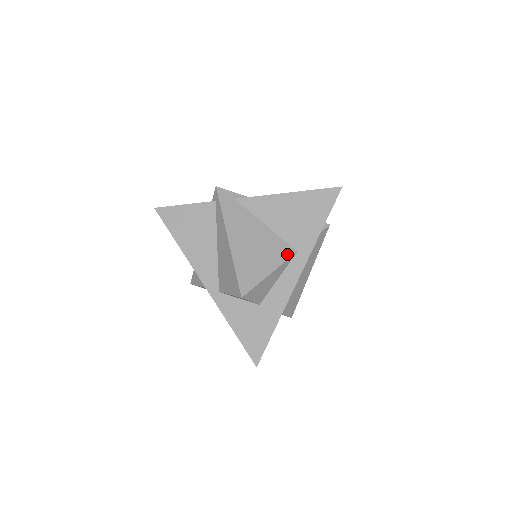
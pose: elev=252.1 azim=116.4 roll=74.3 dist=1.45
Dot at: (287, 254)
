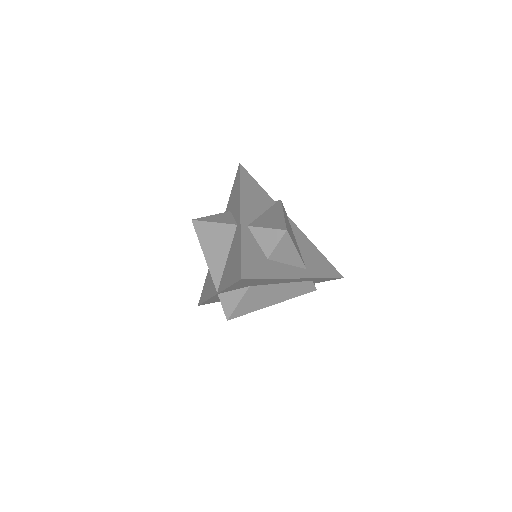
Dot at: occluded
